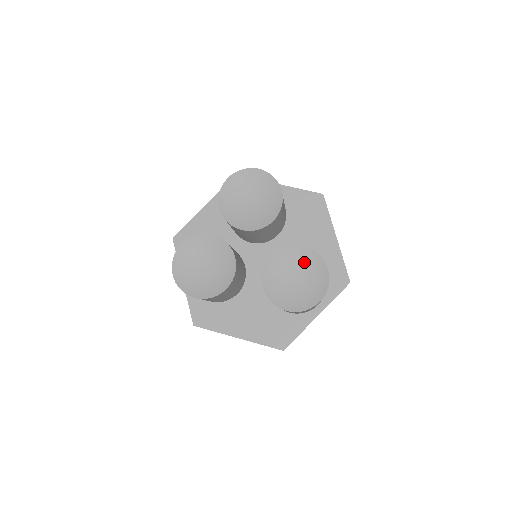
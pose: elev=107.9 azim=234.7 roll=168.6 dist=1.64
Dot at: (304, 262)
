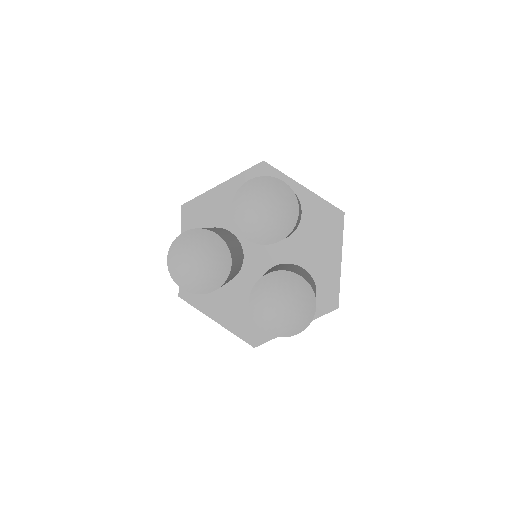
Dot at: (296, 291)
